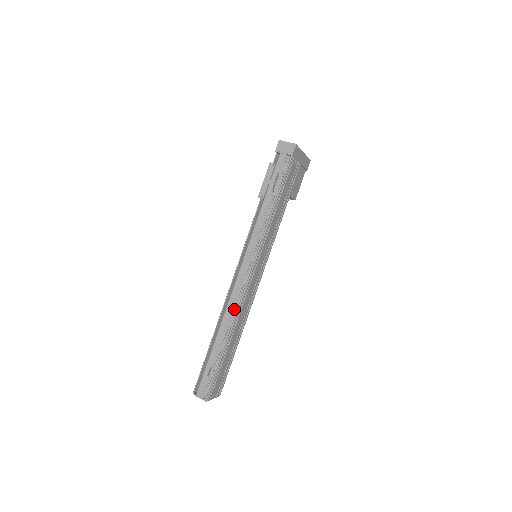
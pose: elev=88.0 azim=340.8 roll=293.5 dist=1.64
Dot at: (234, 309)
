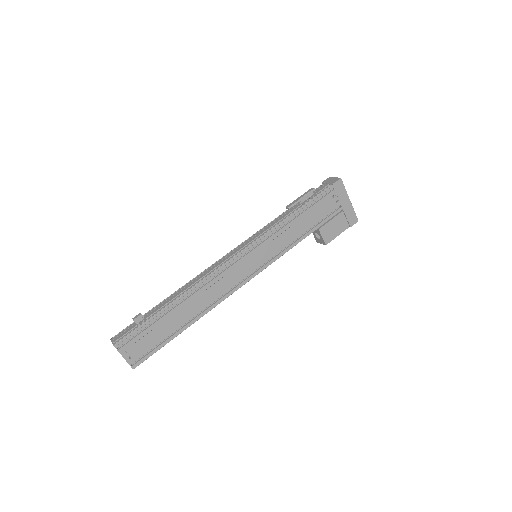
Dot at: (203, 278)
